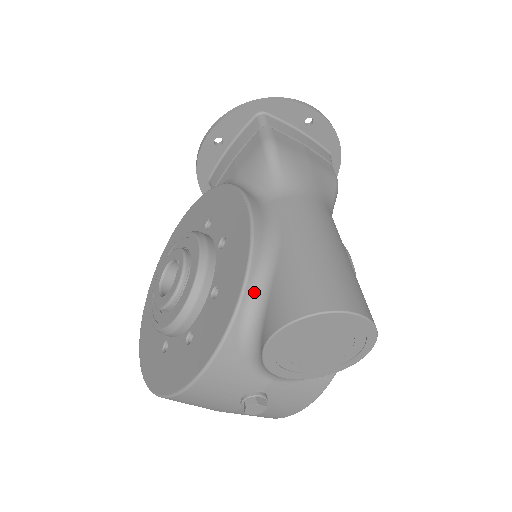
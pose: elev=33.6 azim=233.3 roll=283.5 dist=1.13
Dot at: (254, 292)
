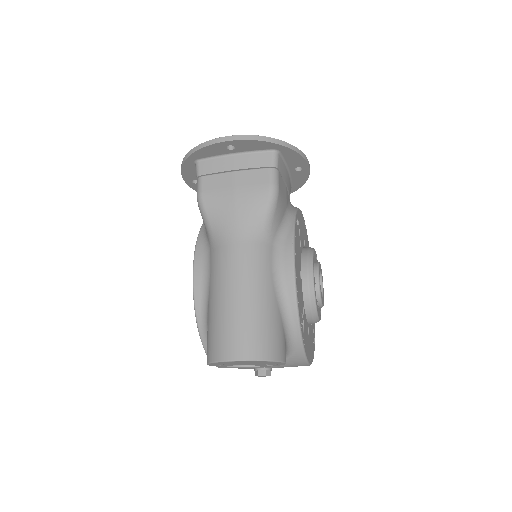
Dot at: (205, 332)
